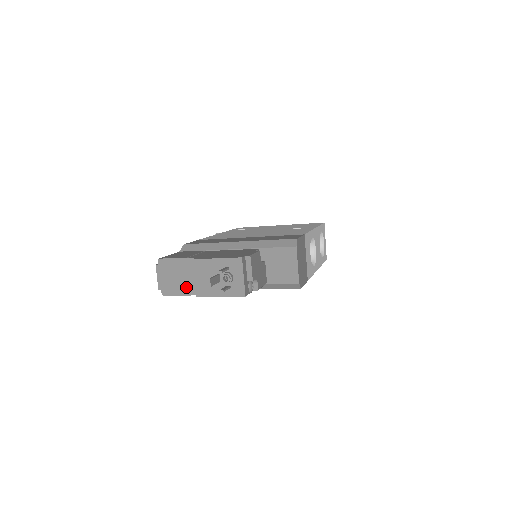
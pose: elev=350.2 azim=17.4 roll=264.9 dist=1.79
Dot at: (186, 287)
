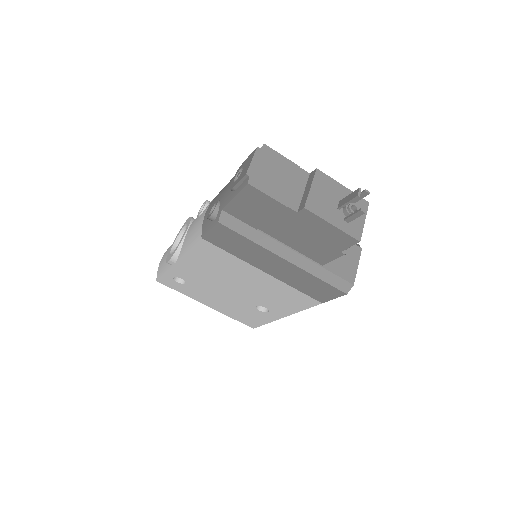
Dot at: (284, 194)
